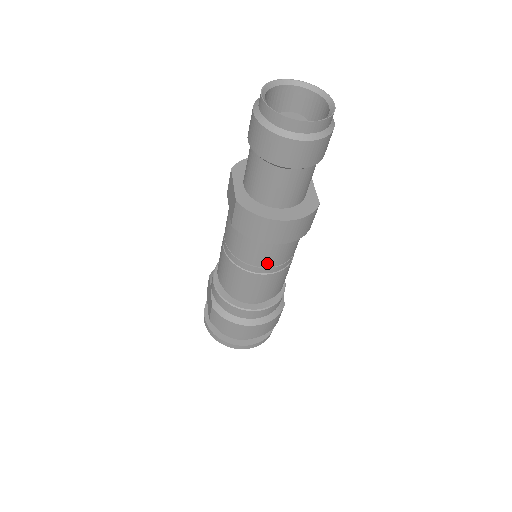
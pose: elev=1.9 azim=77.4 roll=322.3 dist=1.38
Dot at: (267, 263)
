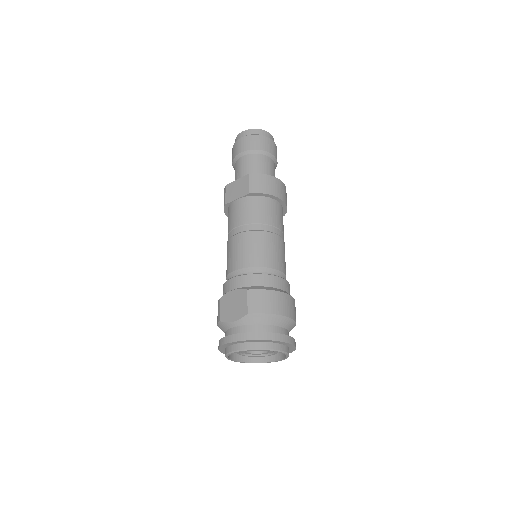
Dot at: (278, 224)
